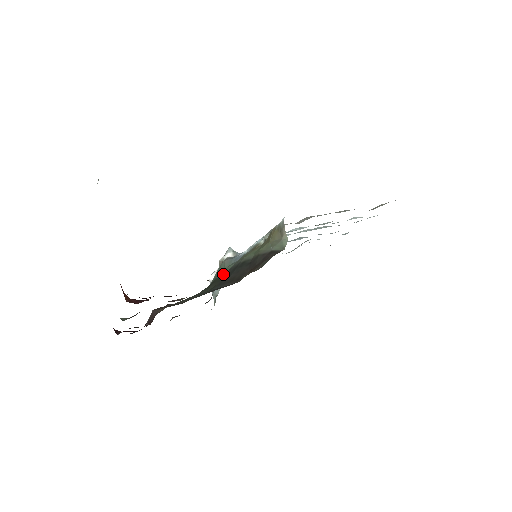
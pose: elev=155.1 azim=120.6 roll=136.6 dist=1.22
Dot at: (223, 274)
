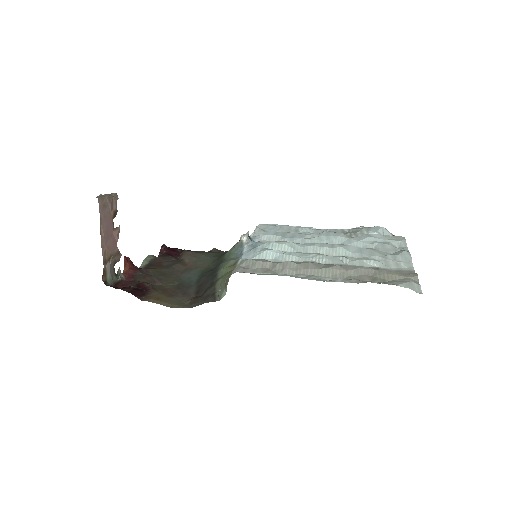
Dot at: (225, 258)
